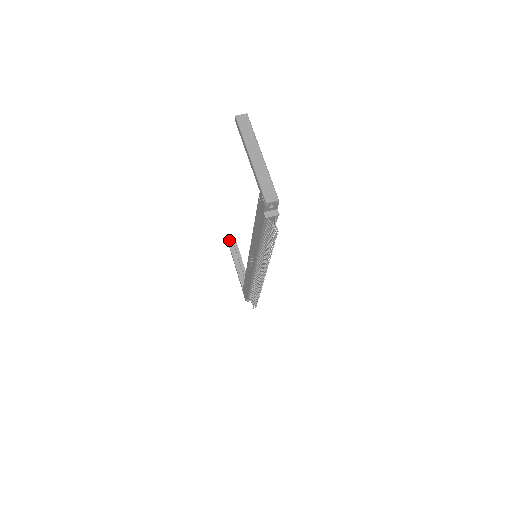
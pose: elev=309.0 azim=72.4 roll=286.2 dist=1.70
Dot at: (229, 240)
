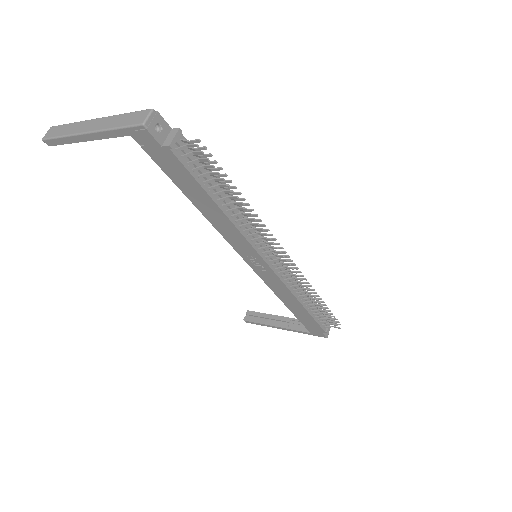
Dot at: (245, 319)
